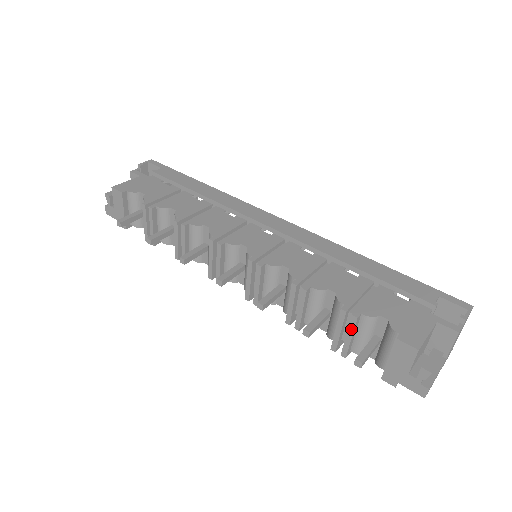
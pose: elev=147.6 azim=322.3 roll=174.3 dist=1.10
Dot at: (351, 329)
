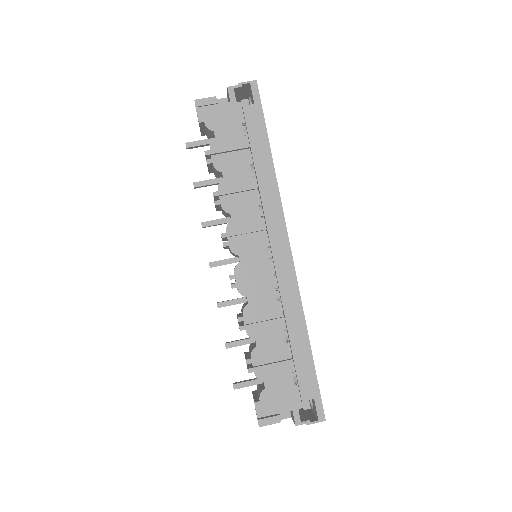
Dot at: occluded
